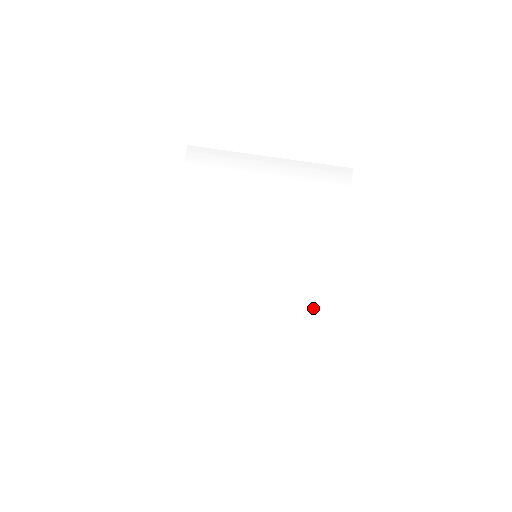
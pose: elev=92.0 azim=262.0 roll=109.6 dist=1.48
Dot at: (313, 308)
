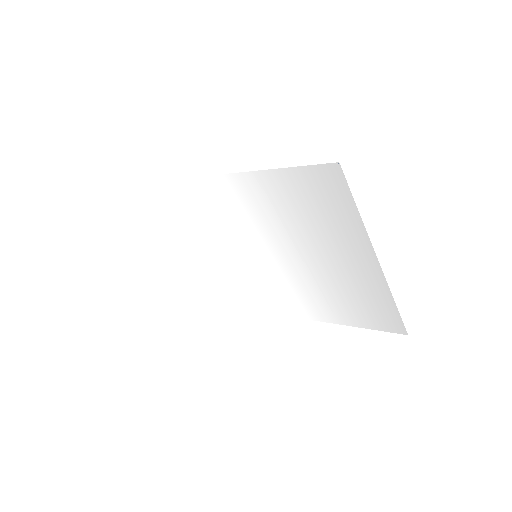
Dot at: (248, 295)
